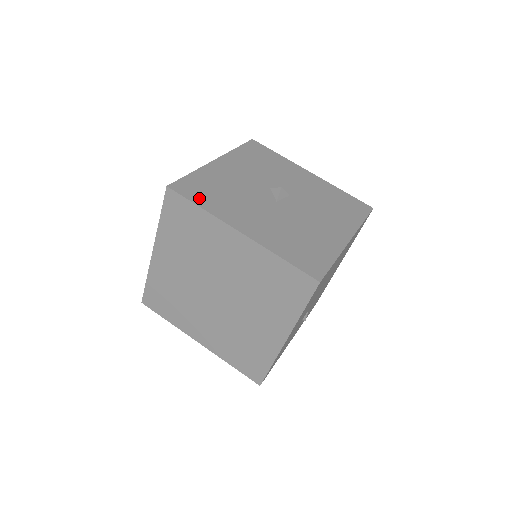
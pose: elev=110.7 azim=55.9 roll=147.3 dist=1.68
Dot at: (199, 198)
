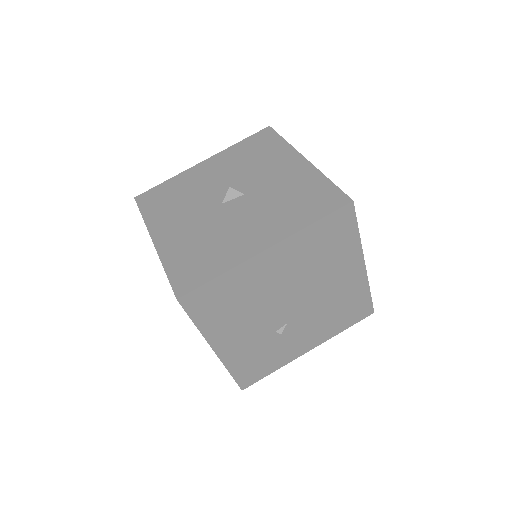
Dot at: (149, 207)
